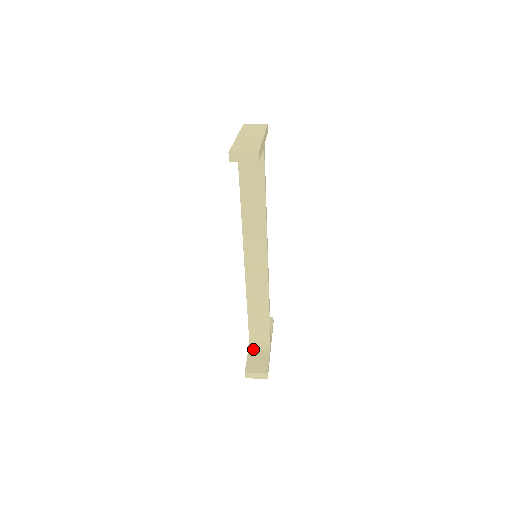
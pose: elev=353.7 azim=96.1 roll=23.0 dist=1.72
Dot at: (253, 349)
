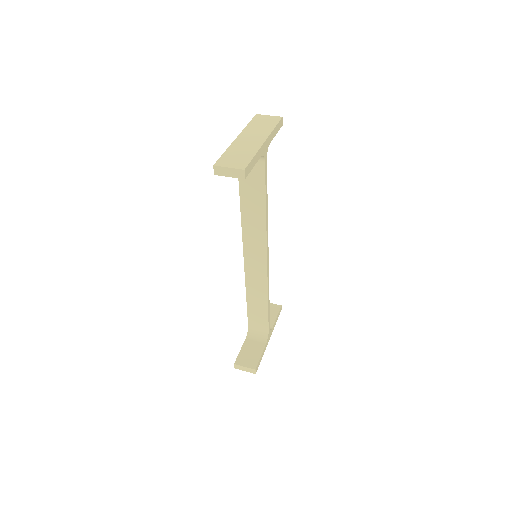
Dot at: (250, 339)
